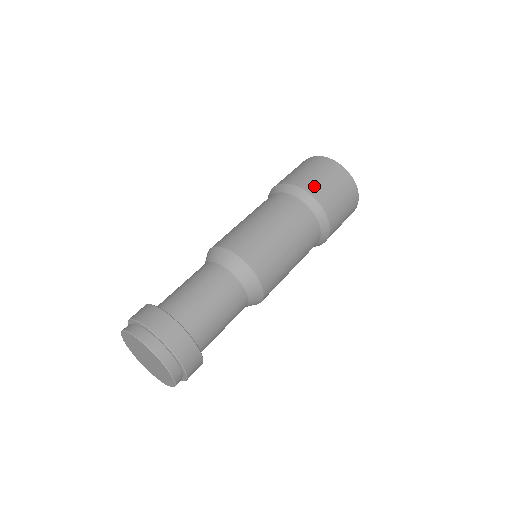
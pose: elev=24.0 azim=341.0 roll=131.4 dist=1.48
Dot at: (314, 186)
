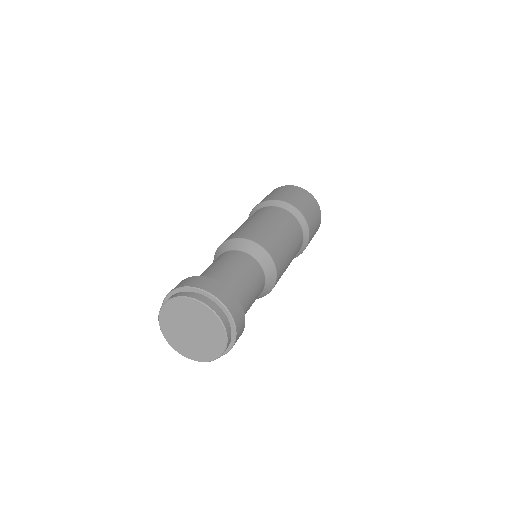
Dot at: (283, 197)
